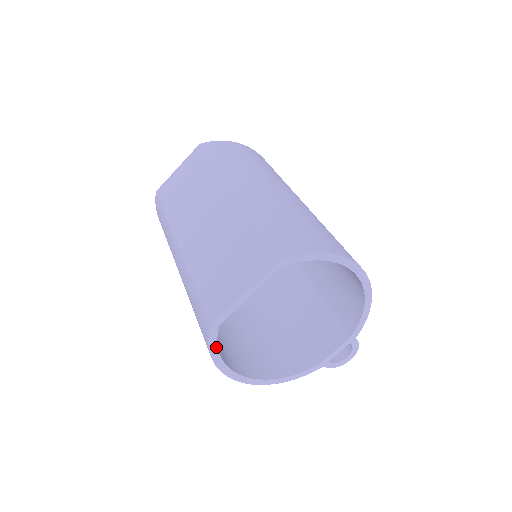
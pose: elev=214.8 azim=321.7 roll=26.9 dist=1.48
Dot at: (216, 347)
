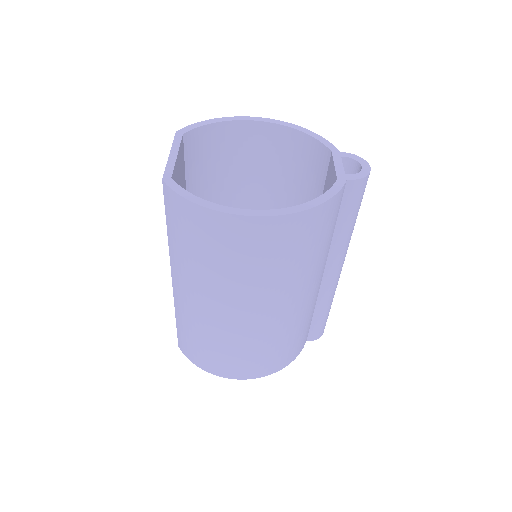
Dot at: (188, 193)
